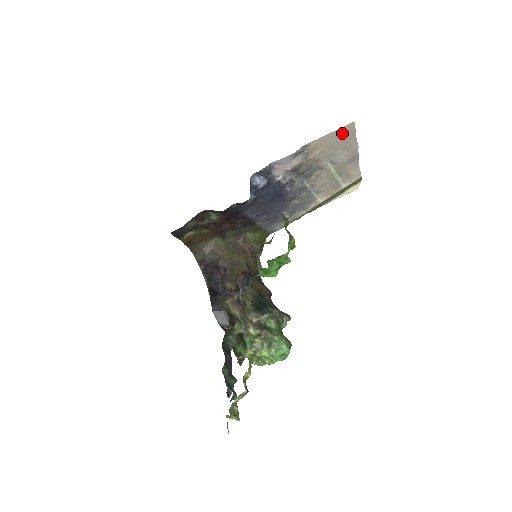
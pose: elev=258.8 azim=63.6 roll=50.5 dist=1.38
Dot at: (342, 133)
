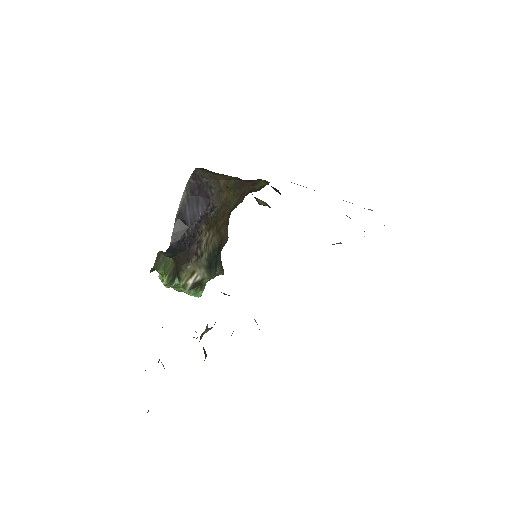
Dot at: occluded
